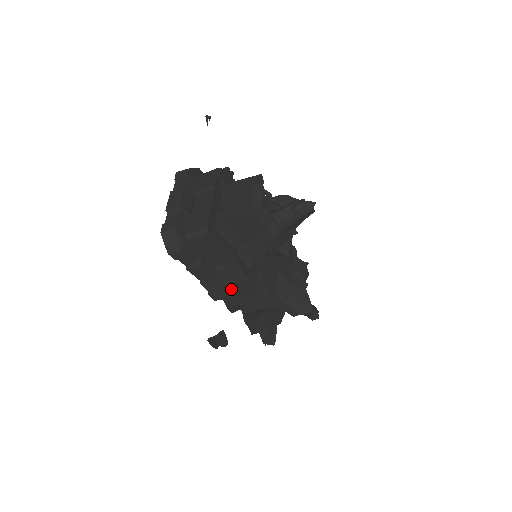
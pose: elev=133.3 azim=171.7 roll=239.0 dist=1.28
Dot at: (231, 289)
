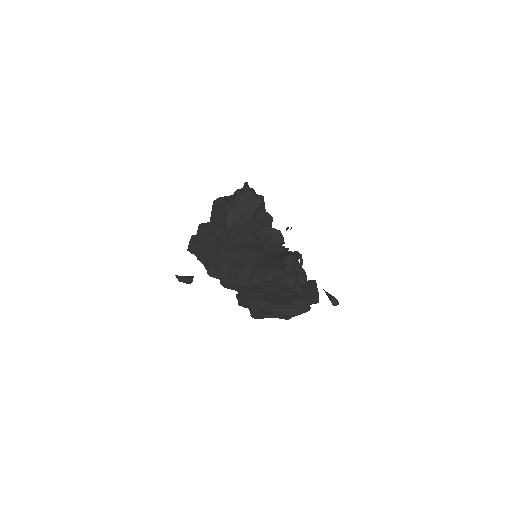
Dot at: occluded
